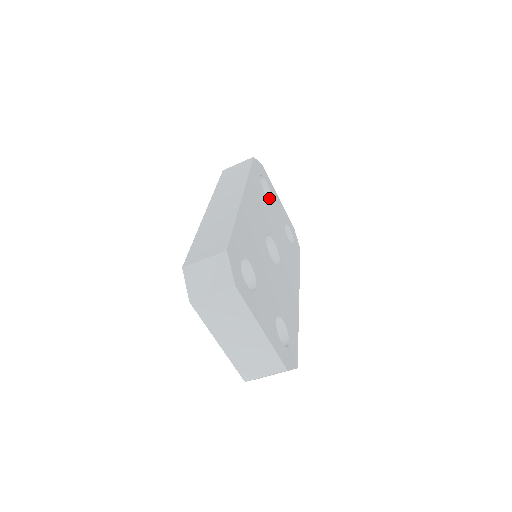
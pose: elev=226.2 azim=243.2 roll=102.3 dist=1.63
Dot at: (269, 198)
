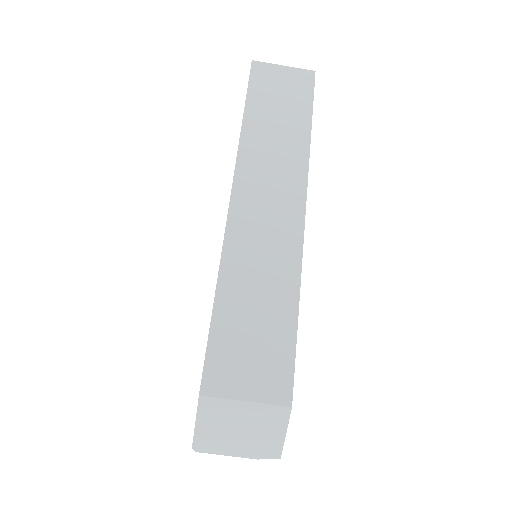
Dot at: occluded
